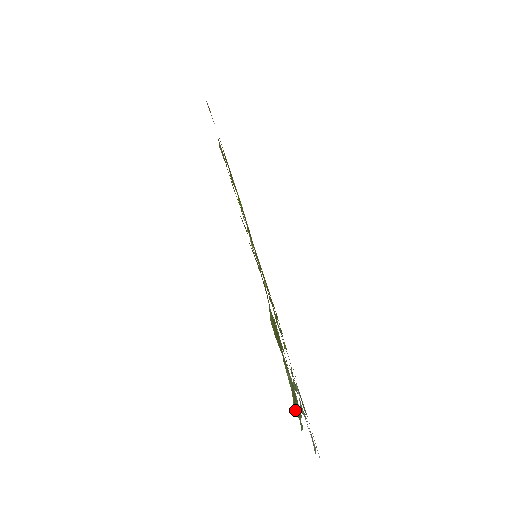
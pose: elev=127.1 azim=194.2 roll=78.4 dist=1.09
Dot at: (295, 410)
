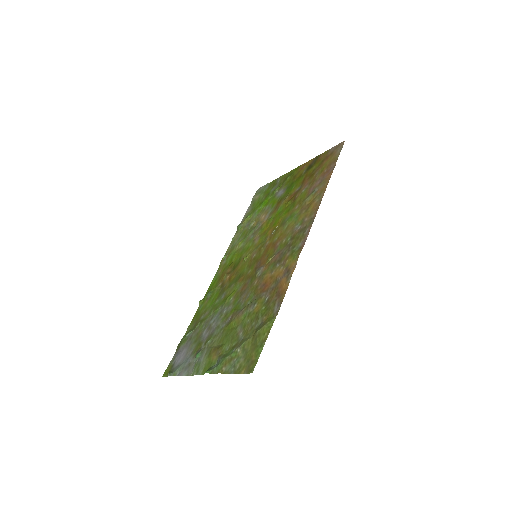
Dot at: (221, 365)
